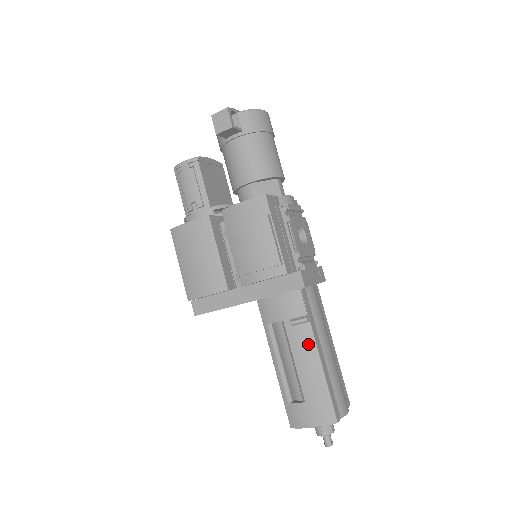
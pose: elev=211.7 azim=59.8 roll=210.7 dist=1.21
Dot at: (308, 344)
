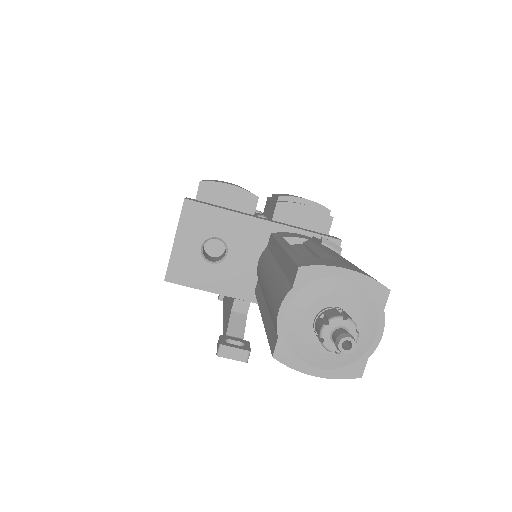
Dot at: occluded
